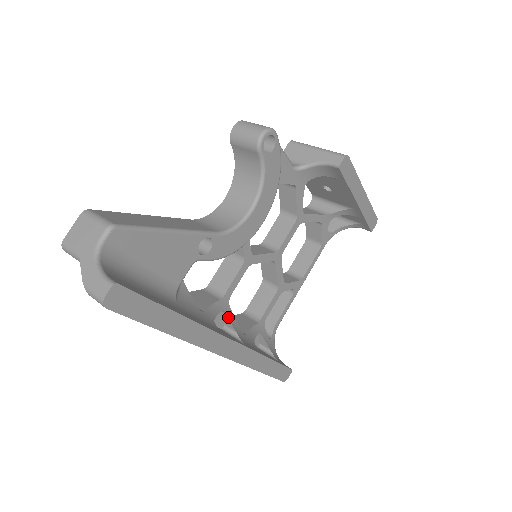
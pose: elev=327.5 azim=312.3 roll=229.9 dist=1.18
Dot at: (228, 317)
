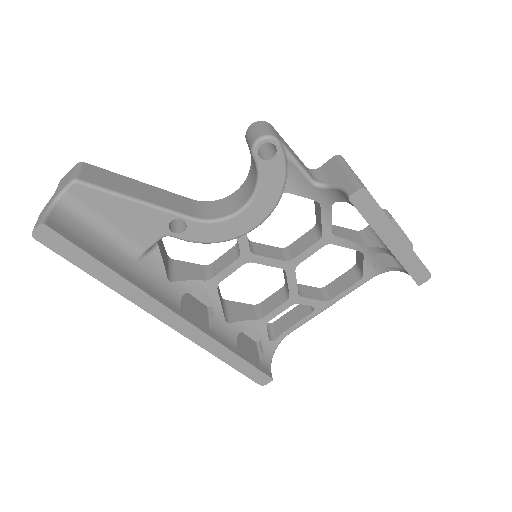
Dot at: (211, 299)
